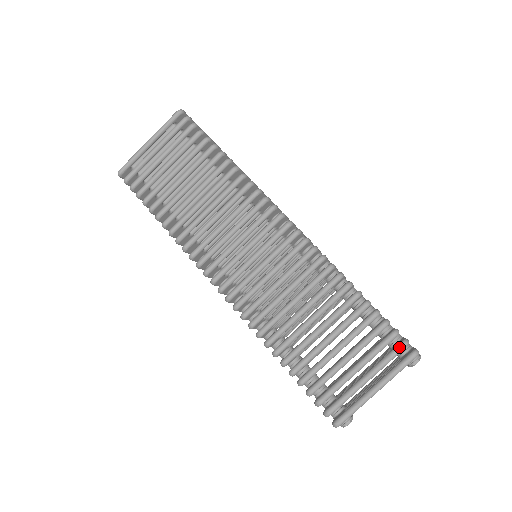
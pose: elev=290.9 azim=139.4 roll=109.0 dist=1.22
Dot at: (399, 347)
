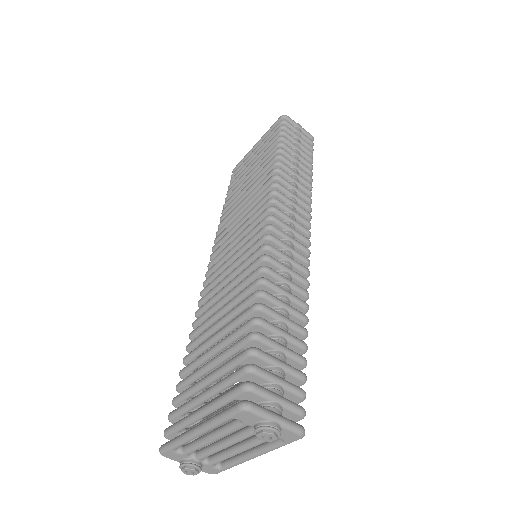
Dot at: (236, 386)
